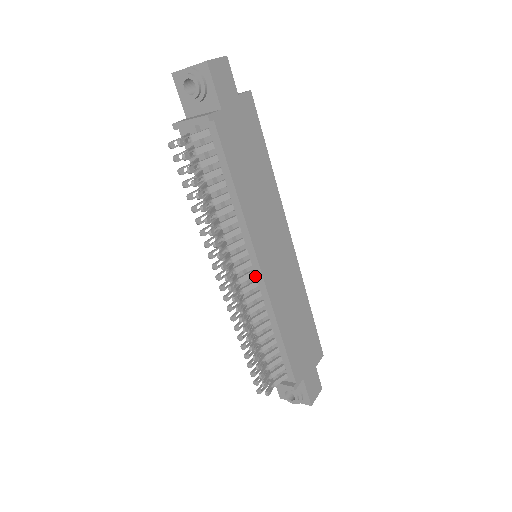
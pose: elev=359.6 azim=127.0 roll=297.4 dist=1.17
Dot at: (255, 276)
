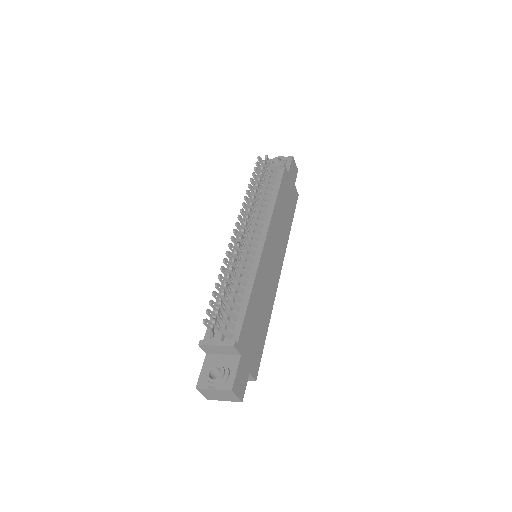
Dot at: (256, 248)
